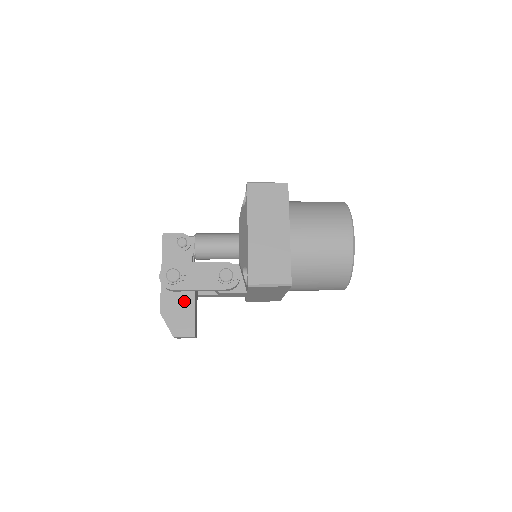
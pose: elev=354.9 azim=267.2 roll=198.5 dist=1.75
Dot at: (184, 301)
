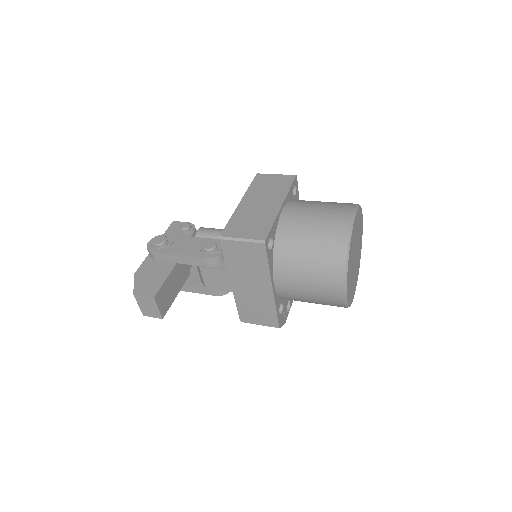
Dot at: (162, 269)
